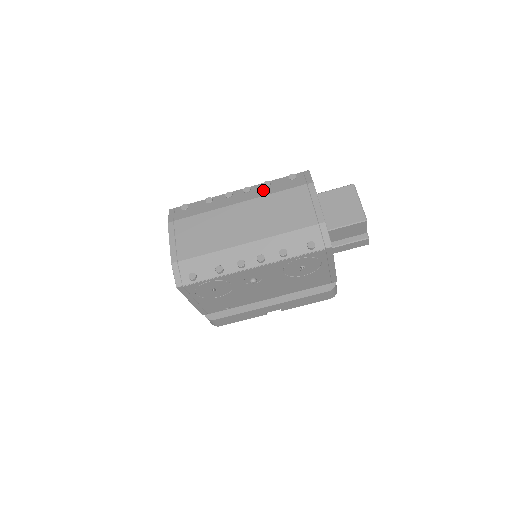
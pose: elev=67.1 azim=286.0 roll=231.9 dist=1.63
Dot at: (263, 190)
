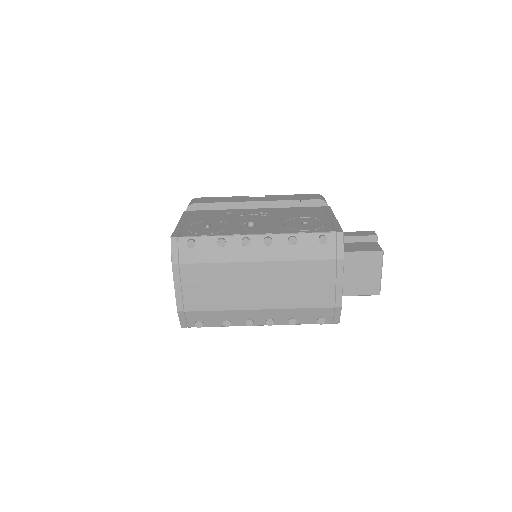
Dot at: (287, 249)
